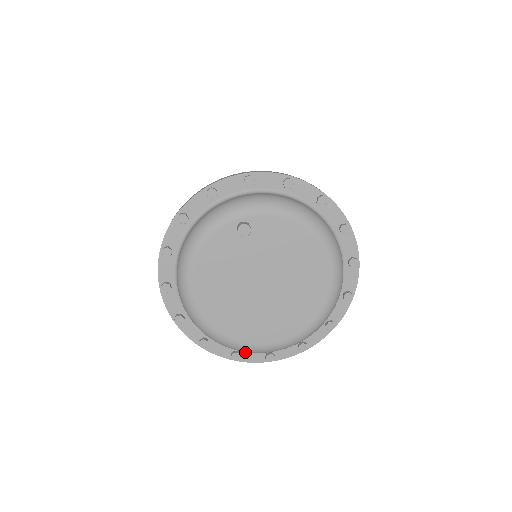
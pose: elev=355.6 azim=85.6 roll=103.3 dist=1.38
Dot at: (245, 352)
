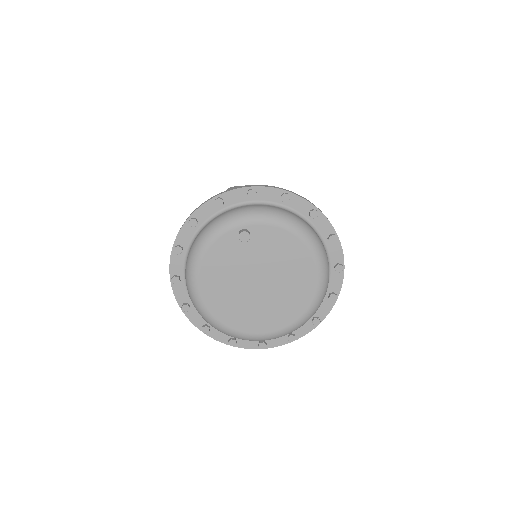
Dot at: (241, 339)
